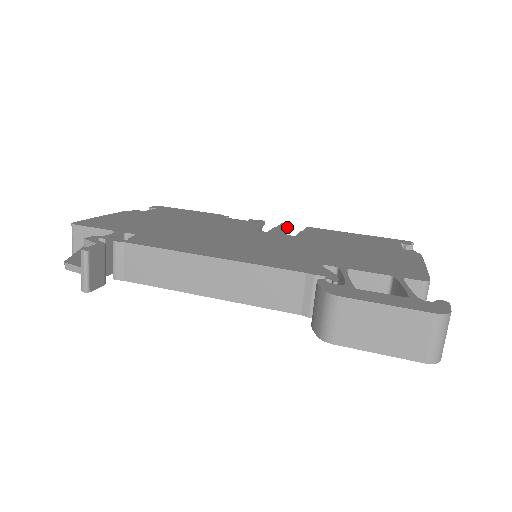
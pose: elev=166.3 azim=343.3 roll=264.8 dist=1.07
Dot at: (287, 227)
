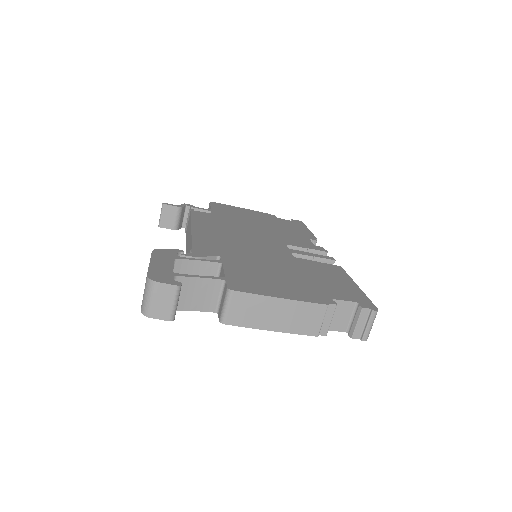
Dot at: (323, 258)
